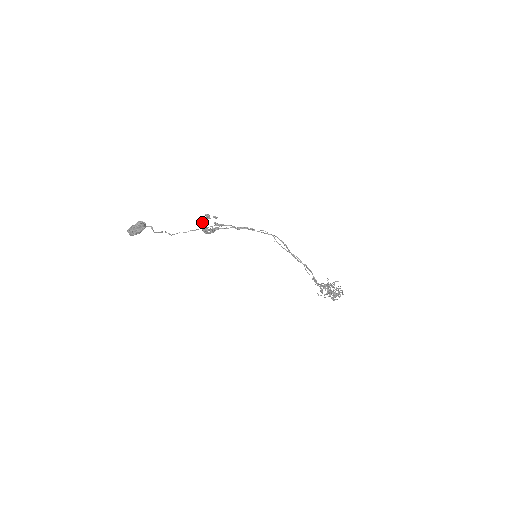
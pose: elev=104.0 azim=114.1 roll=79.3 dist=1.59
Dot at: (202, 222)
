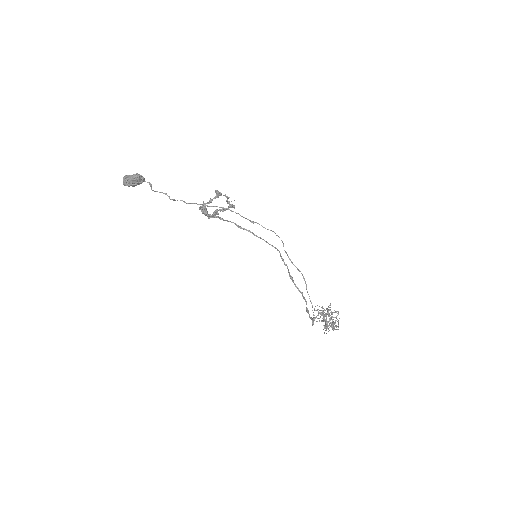
Dot at: (203, 203)
